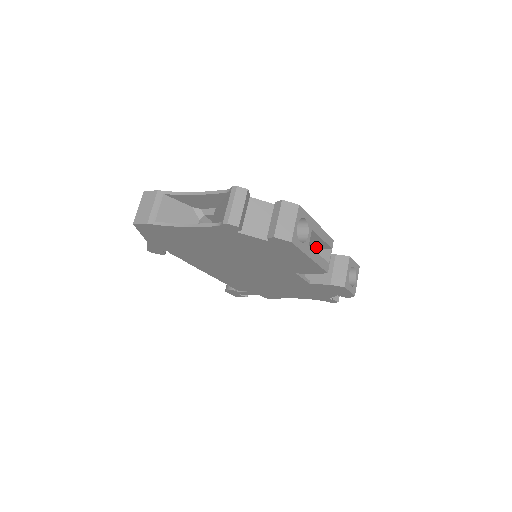
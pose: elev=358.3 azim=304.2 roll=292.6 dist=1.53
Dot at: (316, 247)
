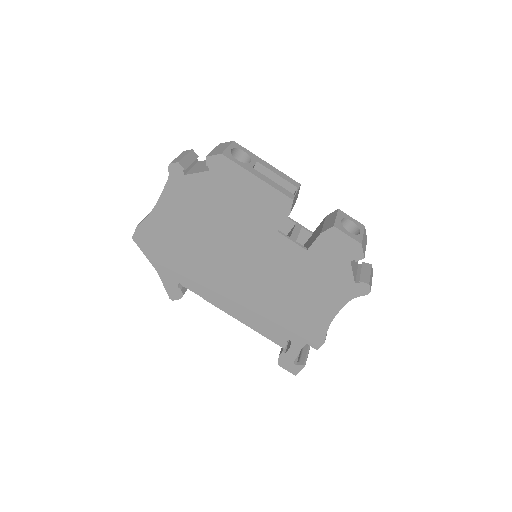
Dot at: occluded
